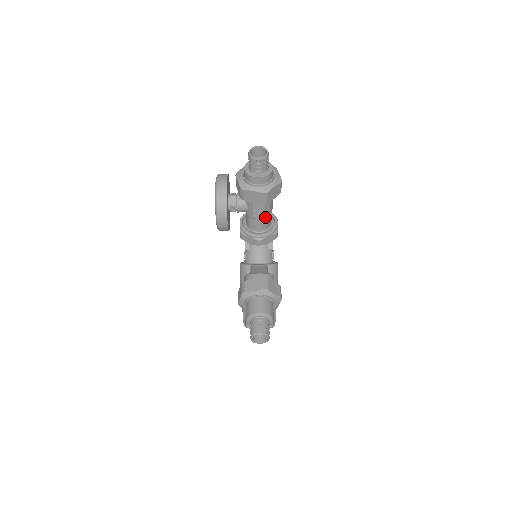
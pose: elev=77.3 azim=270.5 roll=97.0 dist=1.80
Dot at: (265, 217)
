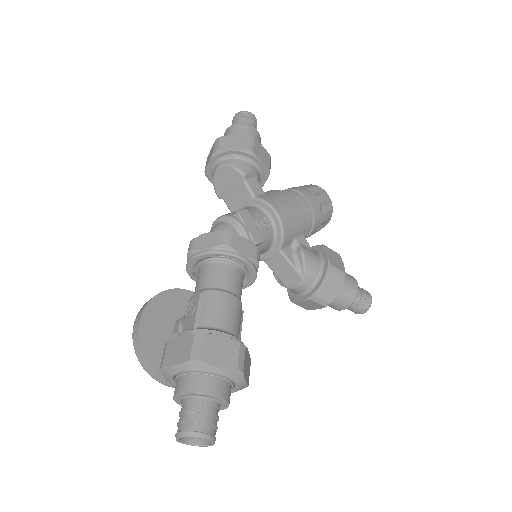
Dot at: occluded
